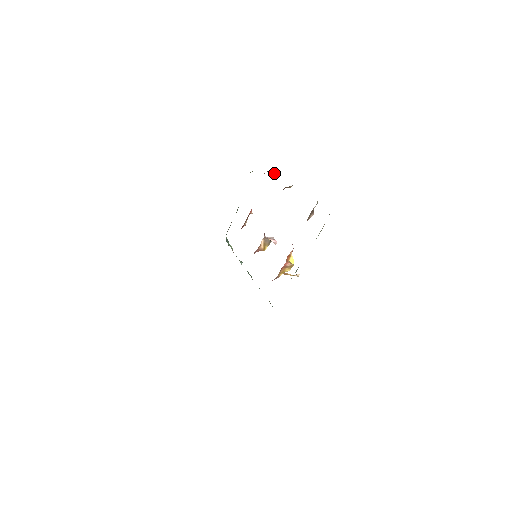
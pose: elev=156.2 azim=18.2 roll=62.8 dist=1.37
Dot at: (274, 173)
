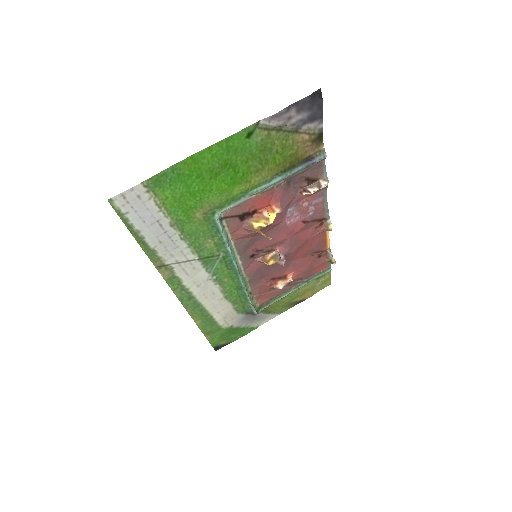
Dot at: (335, 261)
